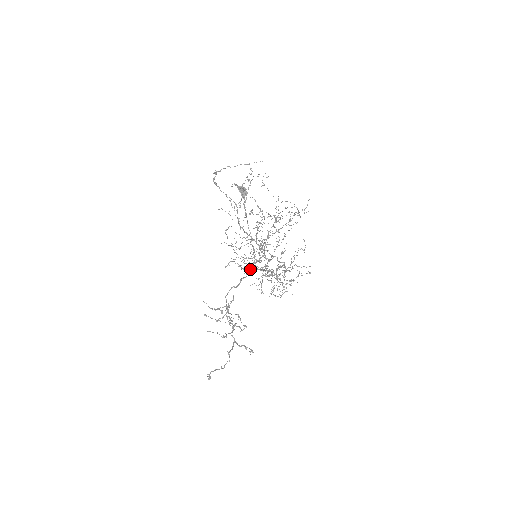
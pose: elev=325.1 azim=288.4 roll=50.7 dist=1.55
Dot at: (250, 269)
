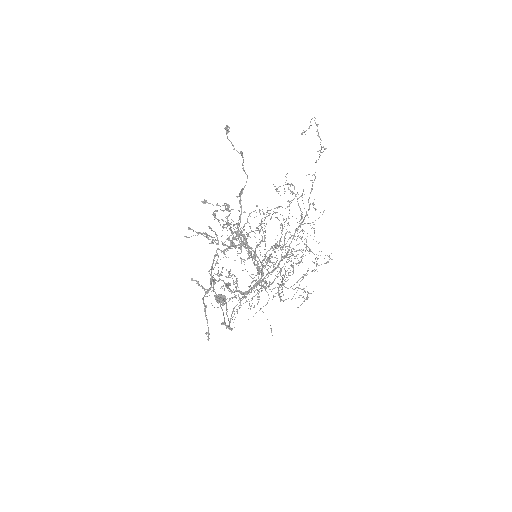
Dot at: (240, 292)
